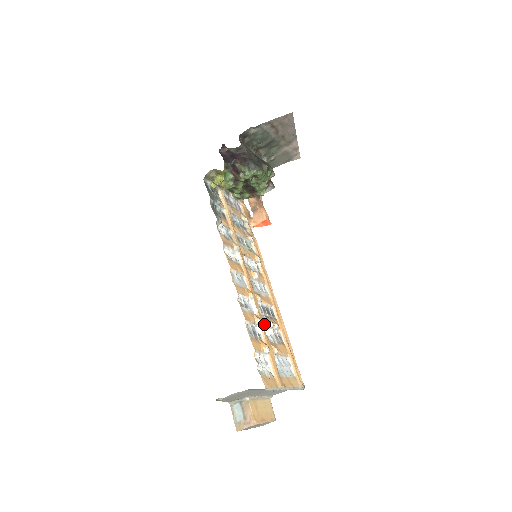
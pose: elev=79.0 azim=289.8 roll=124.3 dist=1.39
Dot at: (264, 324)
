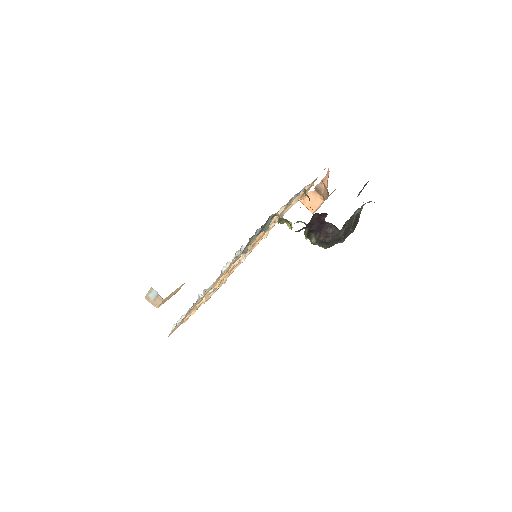
Dot at: occluded
